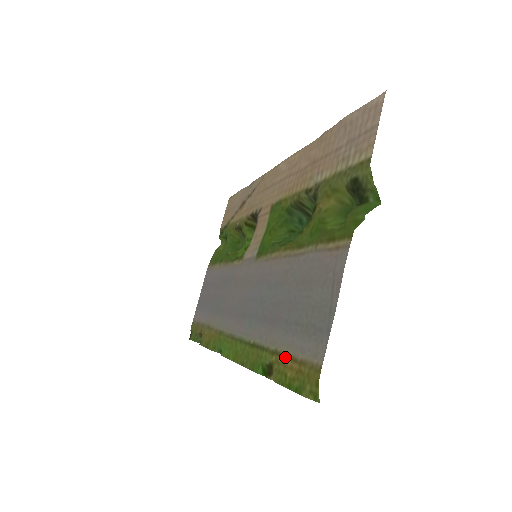
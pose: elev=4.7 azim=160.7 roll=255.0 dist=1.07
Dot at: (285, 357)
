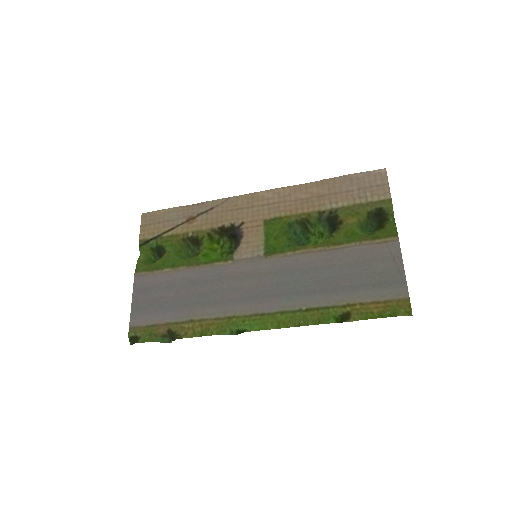
Dot at: (364, 304)
